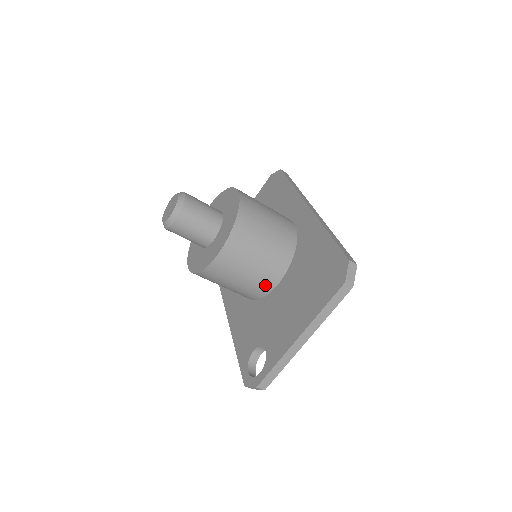
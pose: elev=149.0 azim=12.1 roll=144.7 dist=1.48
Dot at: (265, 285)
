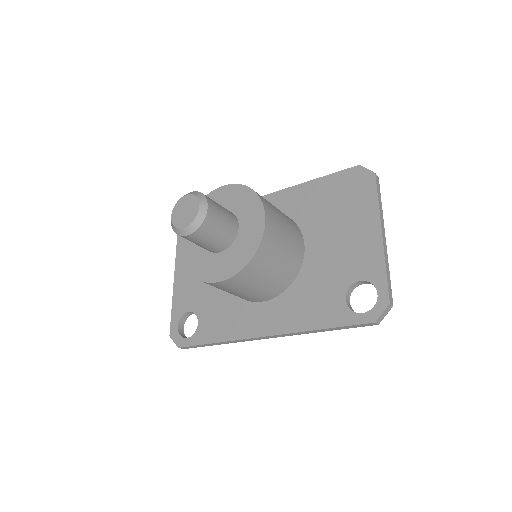
Dot at: (298, 252)
